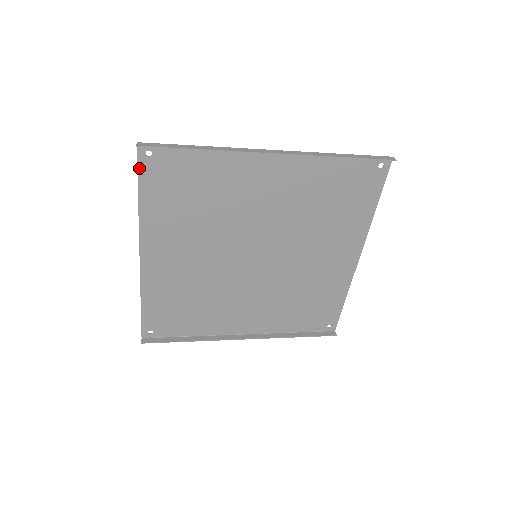
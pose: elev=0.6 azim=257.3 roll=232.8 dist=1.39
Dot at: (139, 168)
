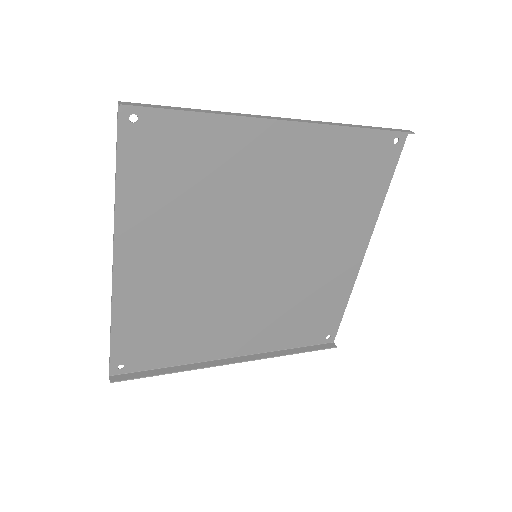
Dot at: (119, 139)
